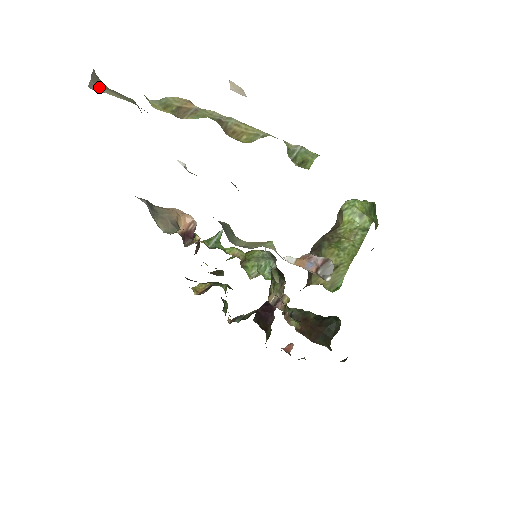
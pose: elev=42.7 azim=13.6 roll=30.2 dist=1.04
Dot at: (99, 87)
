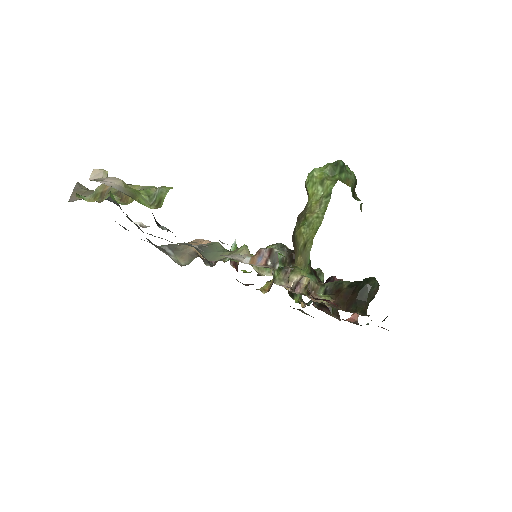
Dot at: occluded
